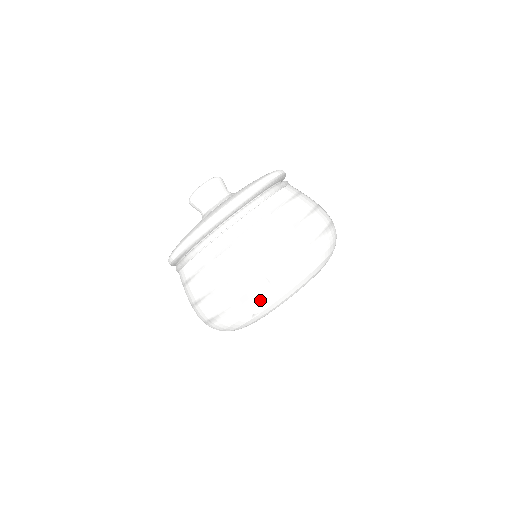
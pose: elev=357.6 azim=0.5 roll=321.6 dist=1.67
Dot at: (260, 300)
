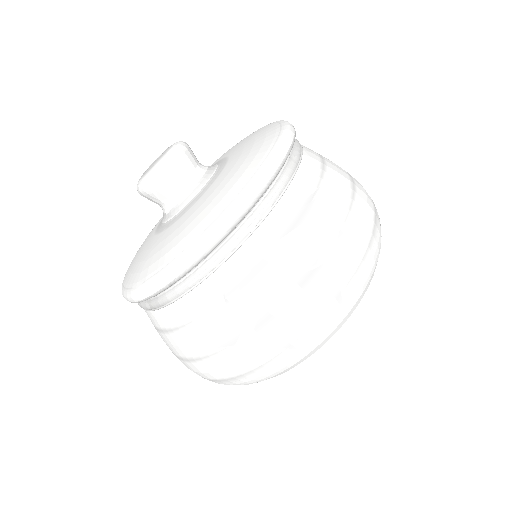
Dot at: occluded
